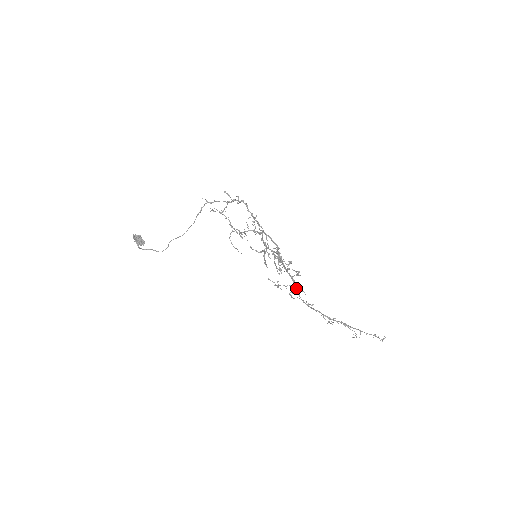
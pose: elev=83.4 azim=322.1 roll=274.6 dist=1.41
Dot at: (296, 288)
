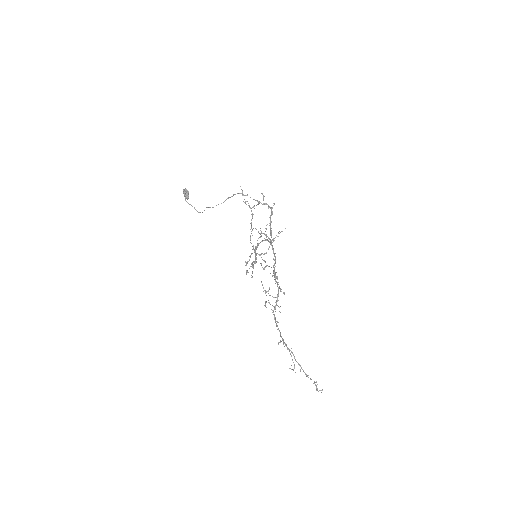
Dot at: (276, 302)
